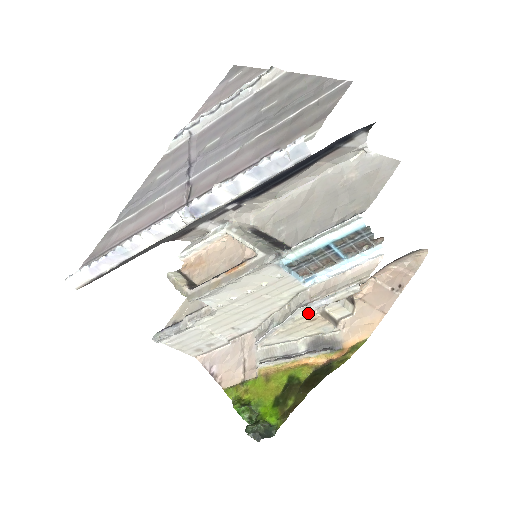
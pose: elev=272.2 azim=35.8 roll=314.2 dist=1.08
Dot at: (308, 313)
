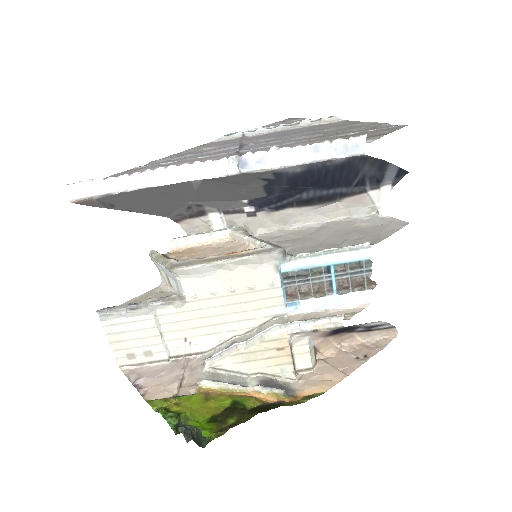
Dot at: (281, 335)
